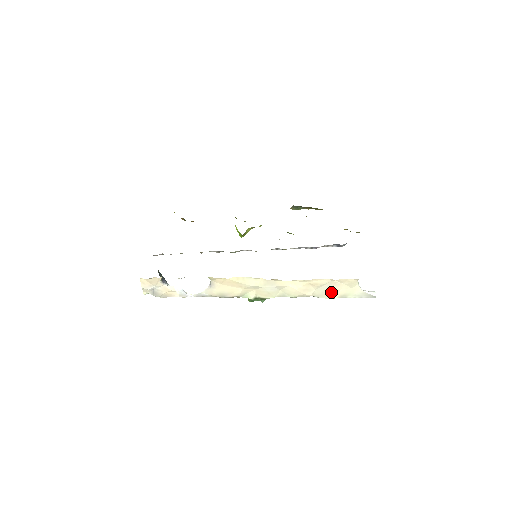
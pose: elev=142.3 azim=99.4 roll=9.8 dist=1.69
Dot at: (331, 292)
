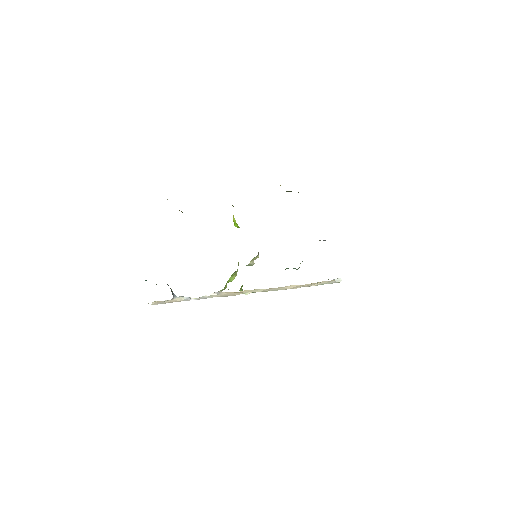
Dot at: occluded
